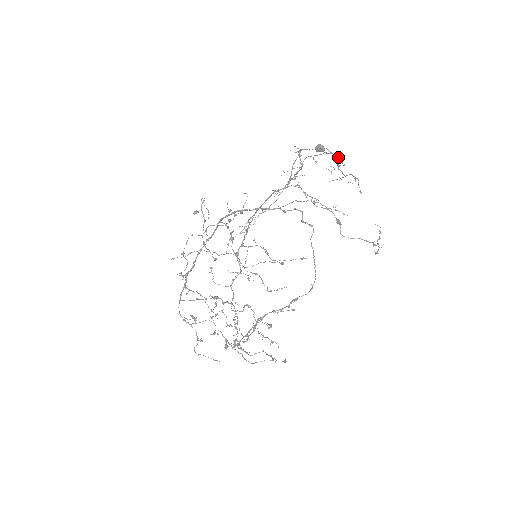
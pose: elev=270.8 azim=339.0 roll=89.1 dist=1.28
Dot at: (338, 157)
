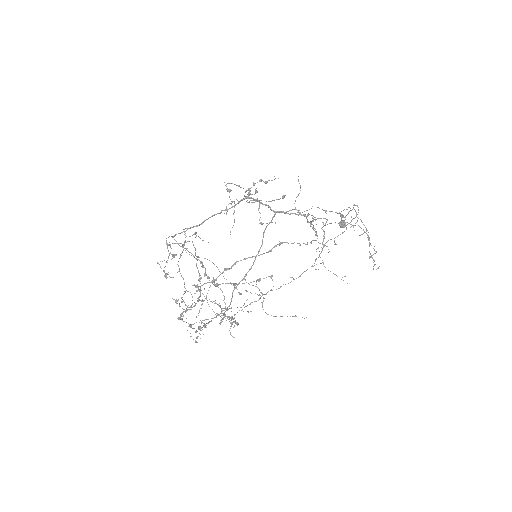
Dot at: occluded
